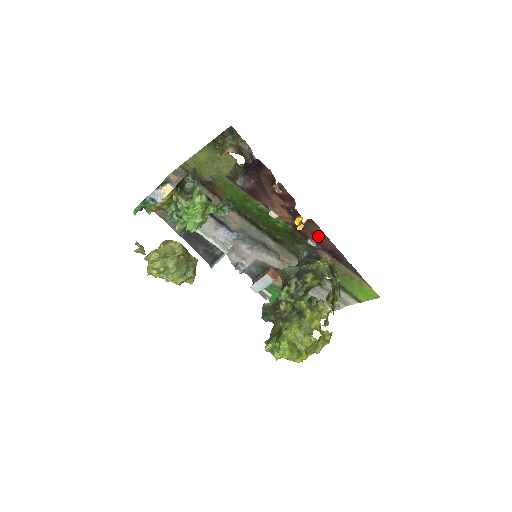
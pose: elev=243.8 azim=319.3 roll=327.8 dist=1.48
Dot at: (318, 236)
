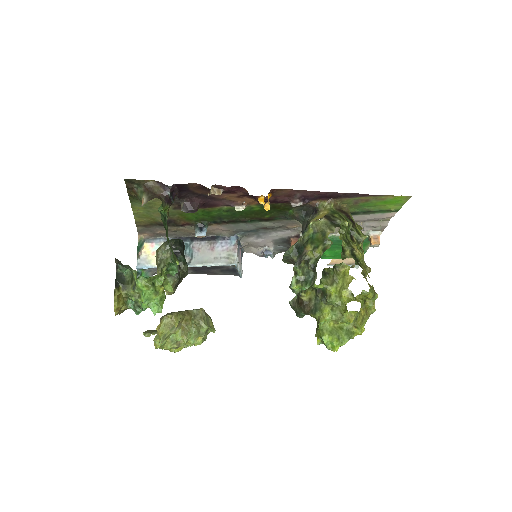
Dot at: (295, 195)
